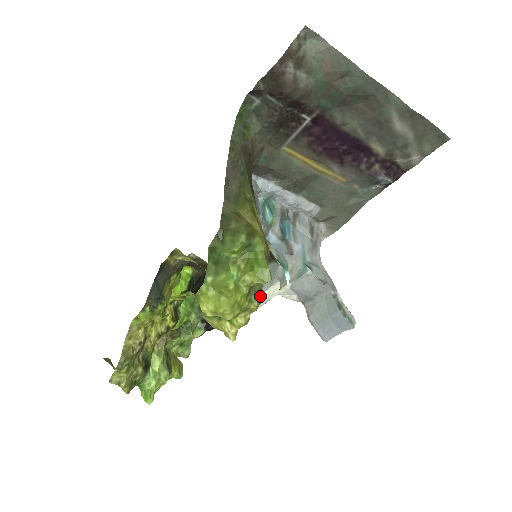
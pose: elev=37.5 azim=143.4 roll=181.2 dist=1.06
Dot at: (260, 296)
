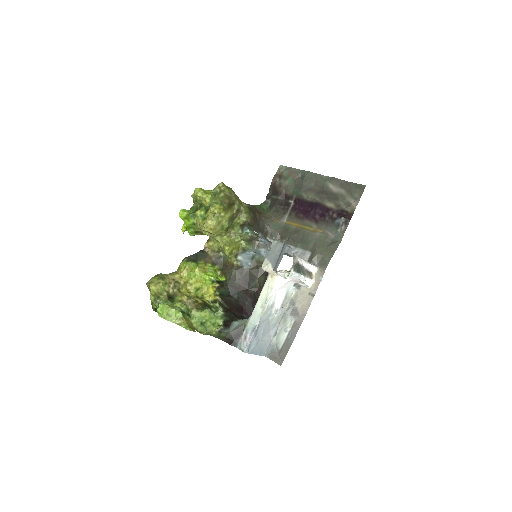
Dot at: (222, 205)
